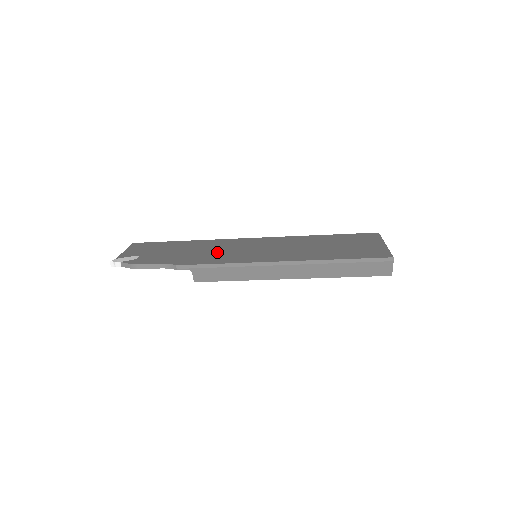
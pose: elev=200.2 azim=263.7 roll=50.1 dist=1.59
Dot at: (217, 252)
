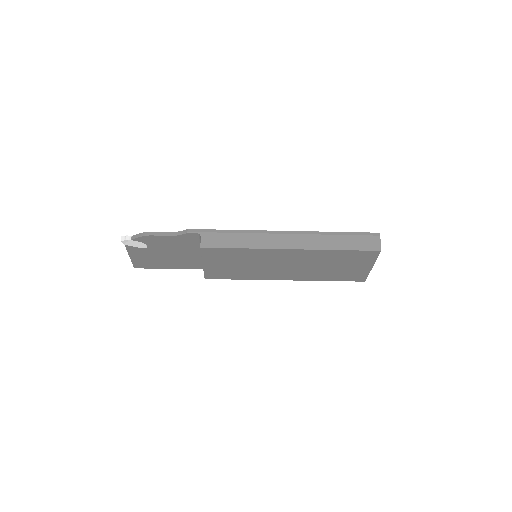
Dot at: occluded
